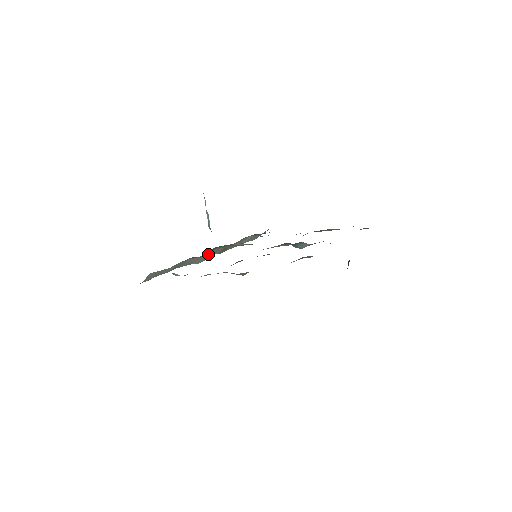
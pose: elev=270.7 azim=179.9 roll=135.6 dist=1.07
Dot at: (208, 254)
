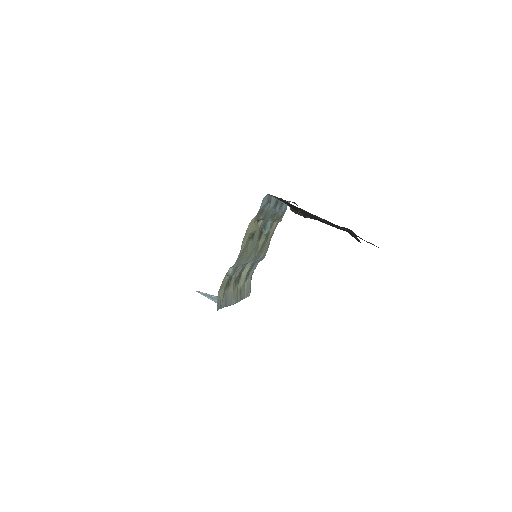
Dot at: (235, 292)
